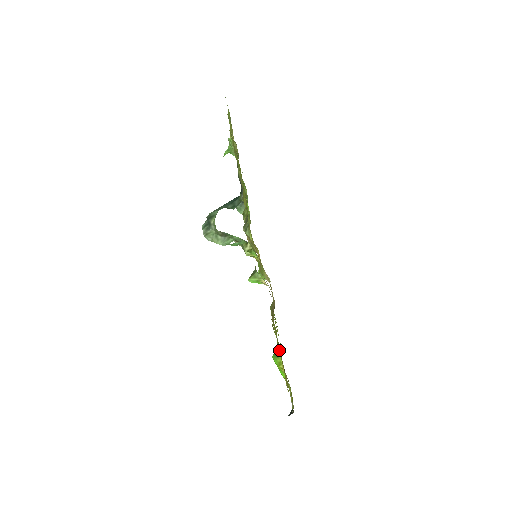
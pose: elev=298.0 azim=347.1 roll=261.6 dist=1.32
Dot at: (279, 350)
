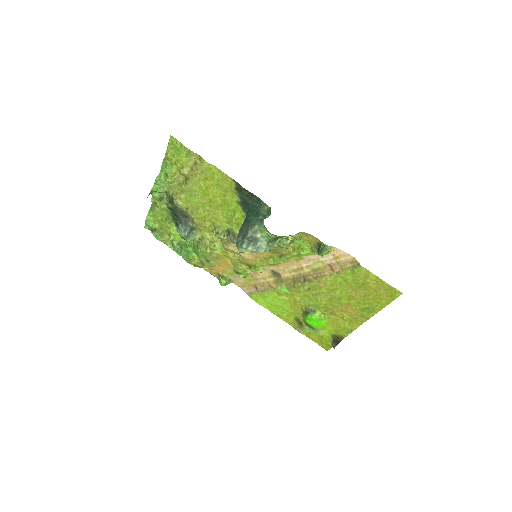
Dot at: (318, 305)
